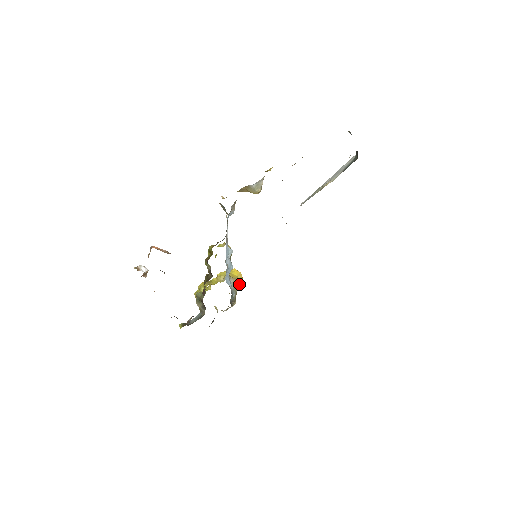
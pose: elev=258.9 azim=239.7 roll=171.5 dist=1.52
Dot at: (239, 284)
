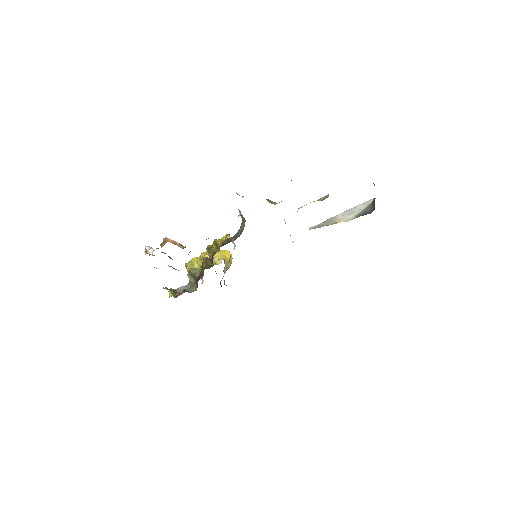
Dot at: (229, 266)
